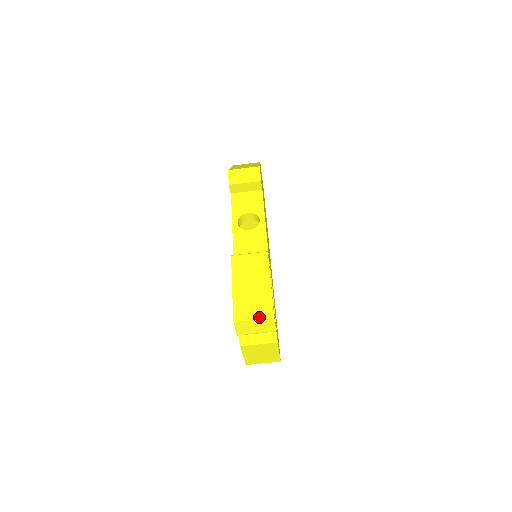
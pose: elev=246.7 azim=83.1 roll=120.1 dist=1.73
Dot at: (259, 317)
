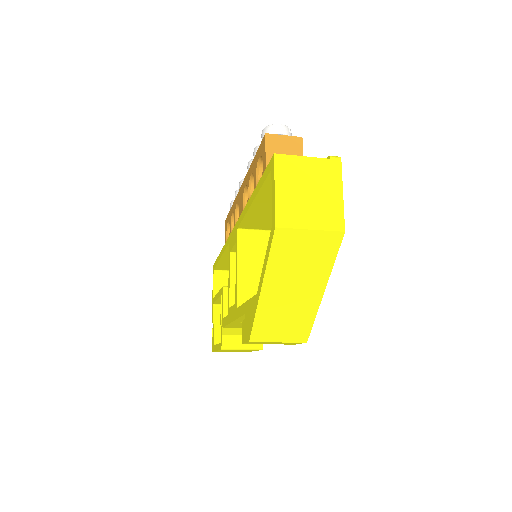
Dot at: occluded
